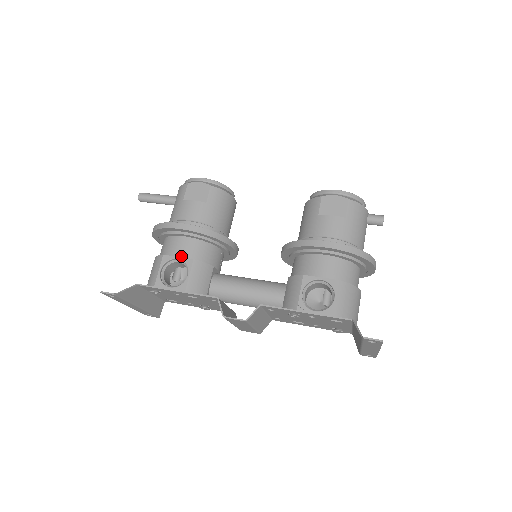
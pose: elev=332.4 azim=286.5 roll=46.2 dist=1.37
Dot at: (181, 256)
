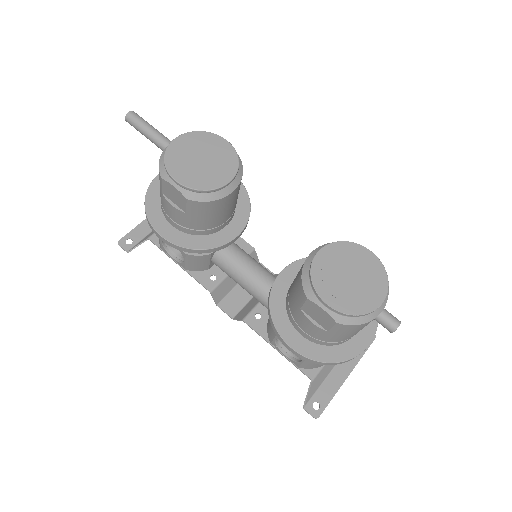
Dot at: occluded
